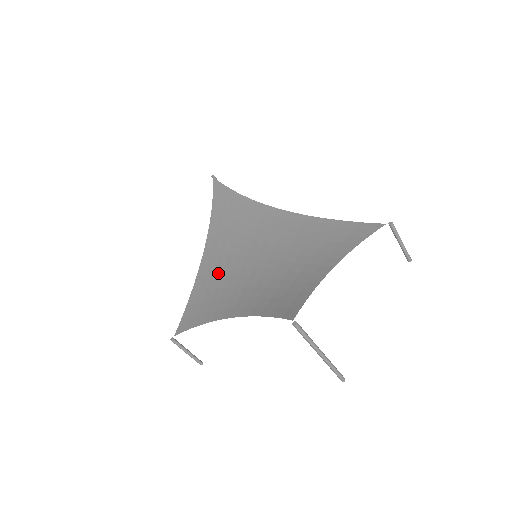
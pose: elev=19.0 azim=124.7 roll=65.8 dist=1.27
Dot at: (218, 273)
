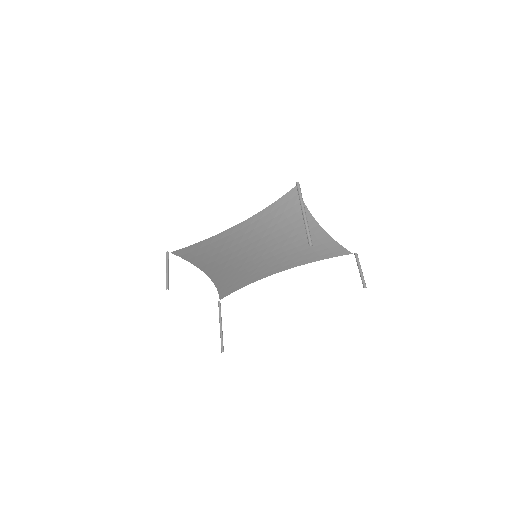
Dot at: (222, 258)
